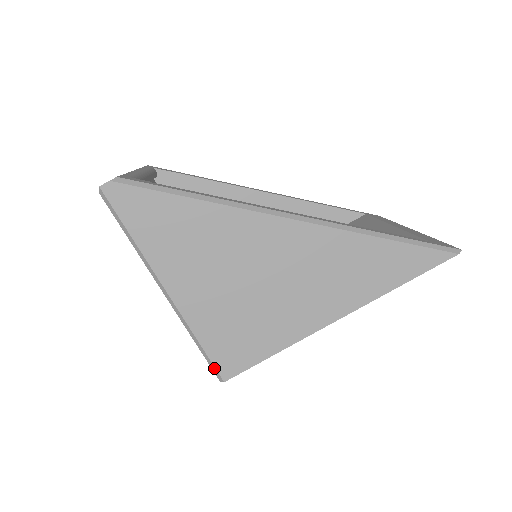
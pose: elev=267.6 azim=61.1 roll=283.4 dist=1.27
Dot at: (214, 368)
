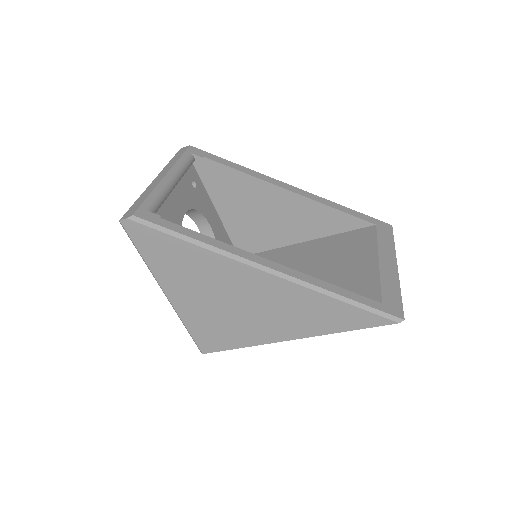
Dot at: (196, 344)
